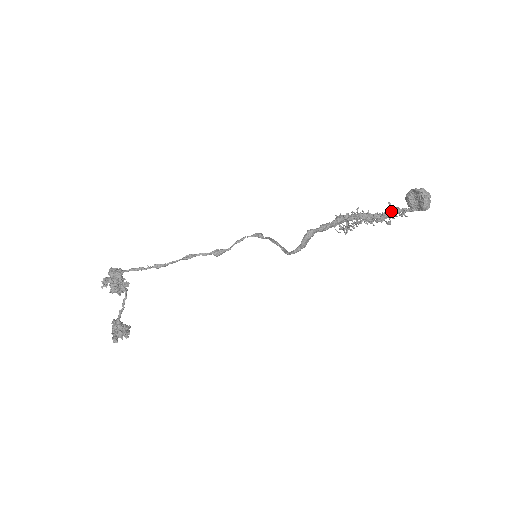
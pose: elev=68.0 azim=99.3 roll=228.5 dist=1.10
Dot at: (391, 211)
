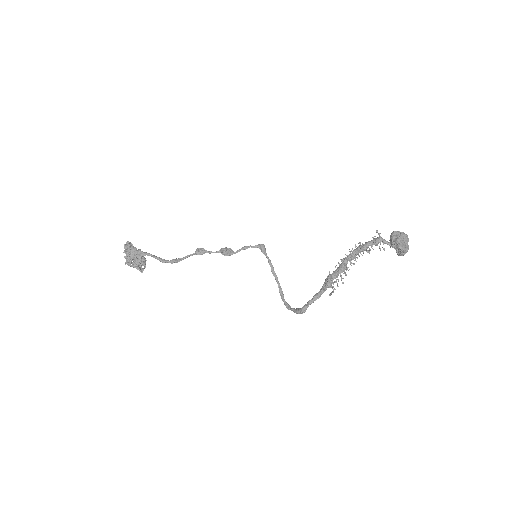
Dot at: (374, 244)
